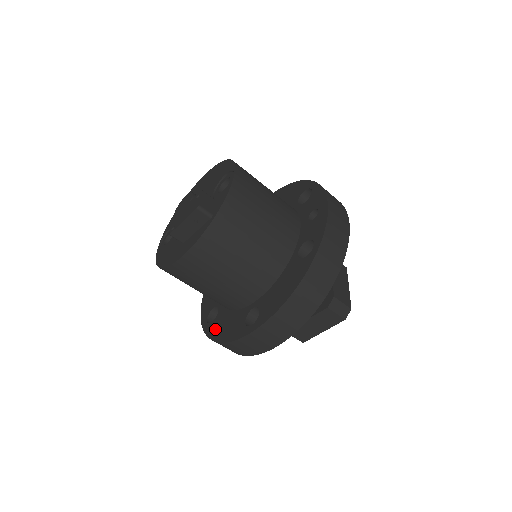
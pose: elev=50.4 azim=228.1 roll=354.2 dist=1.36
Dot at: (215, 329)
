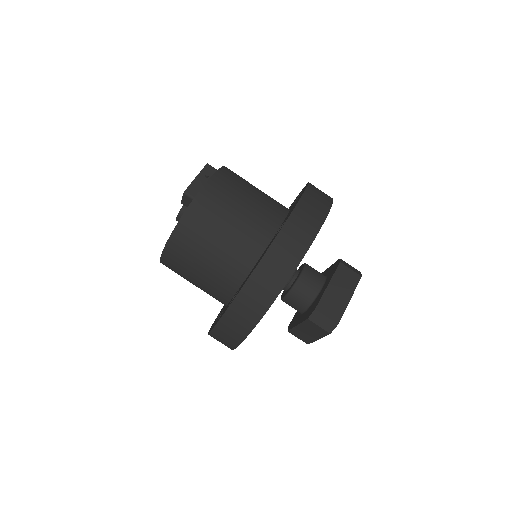
Dot at: occluded
